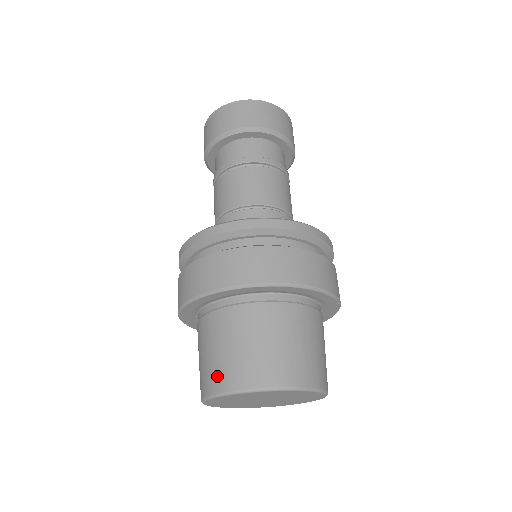
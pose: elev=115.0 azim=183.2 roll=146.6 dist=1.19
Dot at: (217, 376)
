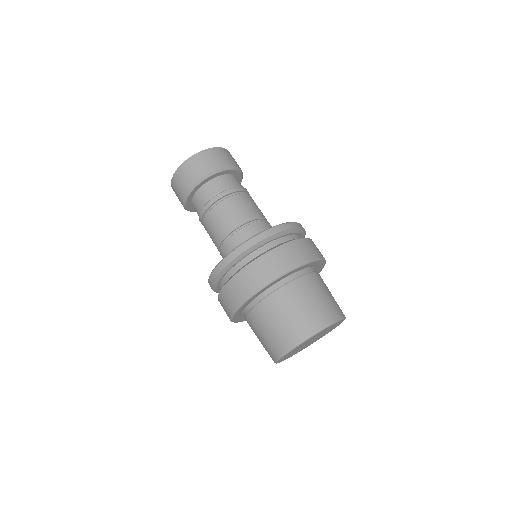
Dot at: (316, 319)
